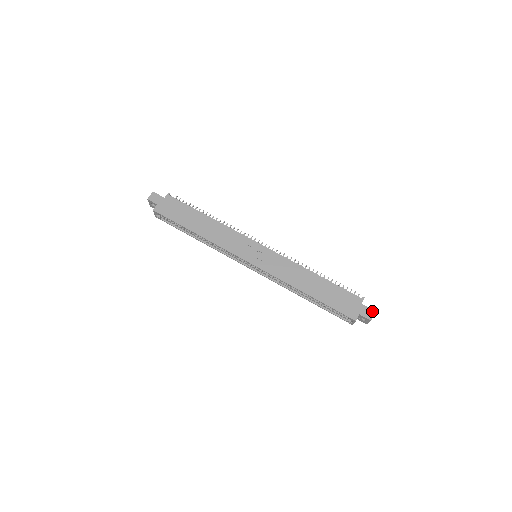
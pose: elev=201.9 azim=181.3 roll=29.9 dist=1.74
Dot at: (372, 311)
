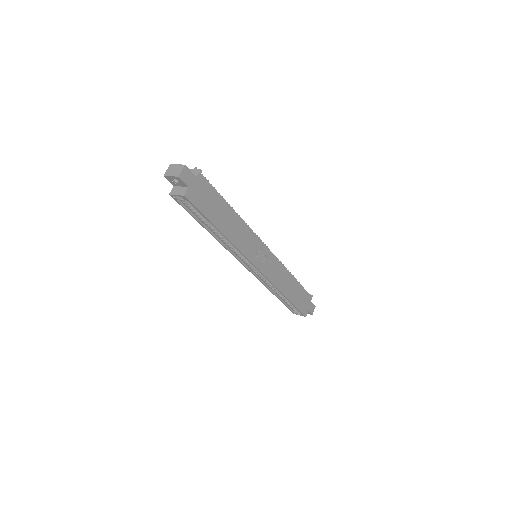
Dot at: (314, 307)
